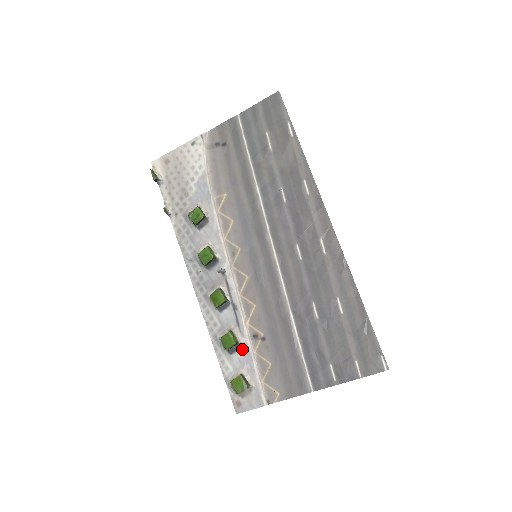
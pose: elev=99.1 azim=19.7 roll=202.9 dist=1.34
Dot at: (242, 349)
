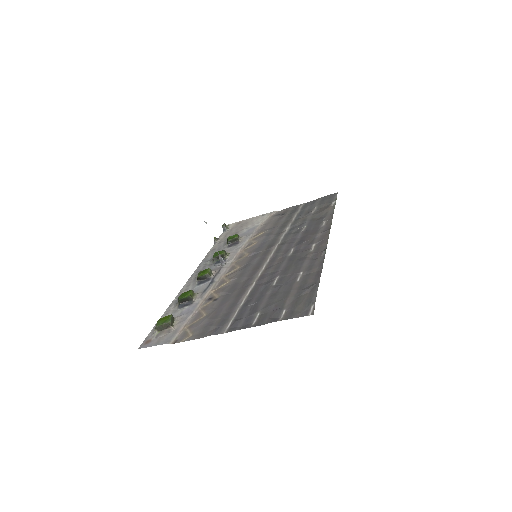
Dot at: (191, 305)
